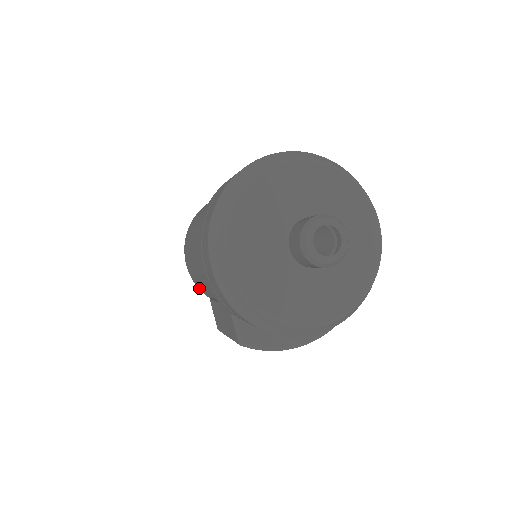
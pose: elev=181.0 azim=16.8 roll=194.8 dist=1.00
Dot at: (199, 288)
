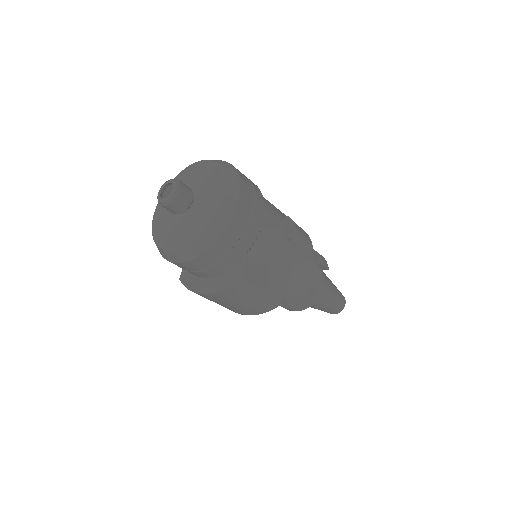
Dot at: occluded
